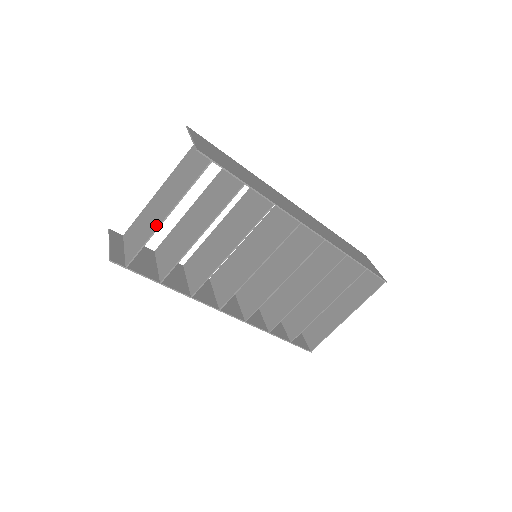
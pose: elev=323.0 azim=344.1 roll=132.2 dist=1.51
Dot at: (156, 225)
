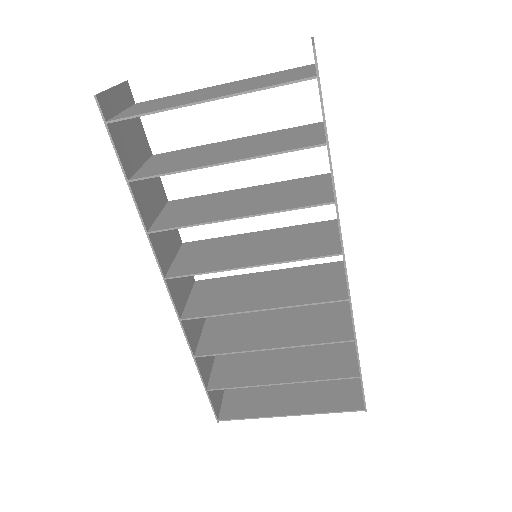
Dot at: (185, 102)
